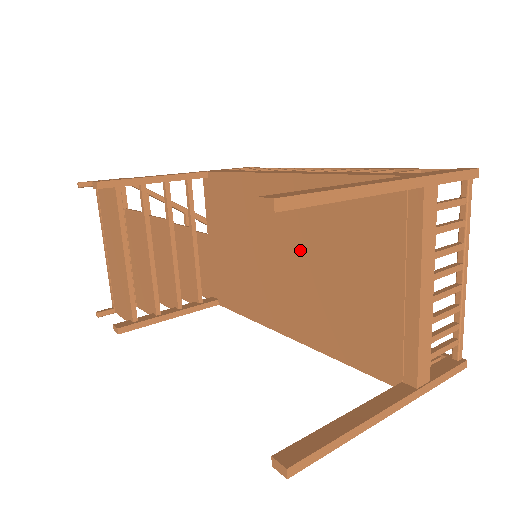
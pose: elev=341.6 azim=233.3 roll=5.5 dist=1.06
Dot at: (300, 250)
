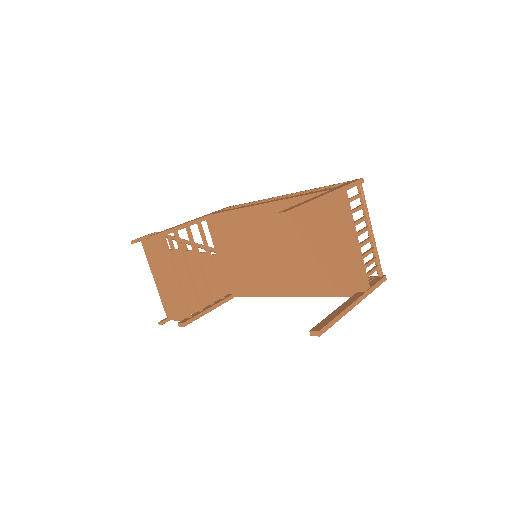
Dot at: (284, 243)
